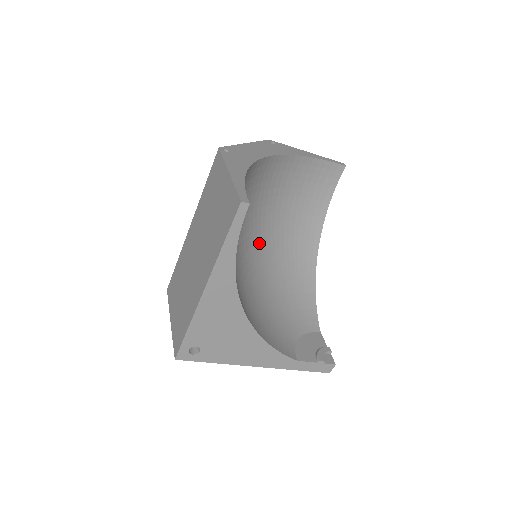
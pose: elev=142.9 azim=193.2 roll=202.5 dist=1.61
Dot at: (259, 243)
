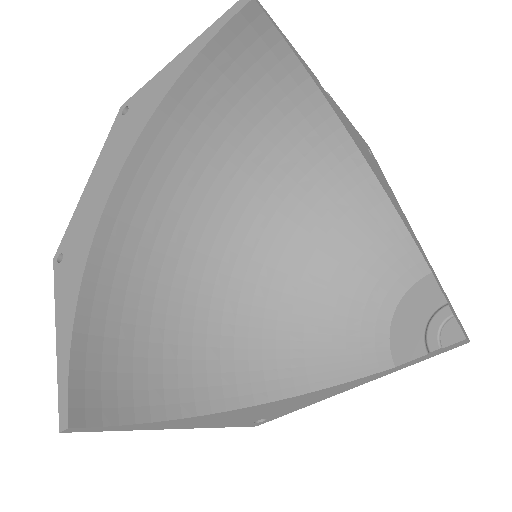
Dot at: (245, 240)
